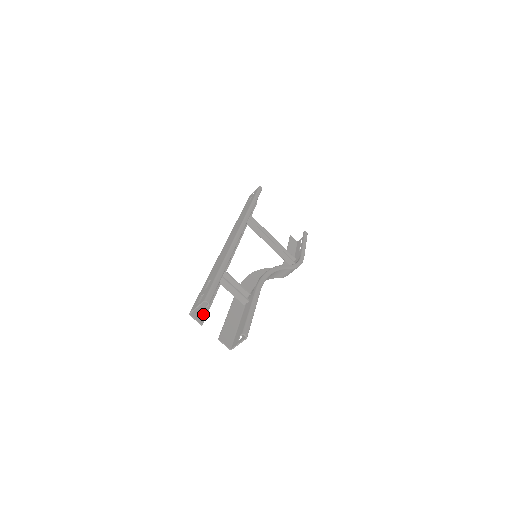
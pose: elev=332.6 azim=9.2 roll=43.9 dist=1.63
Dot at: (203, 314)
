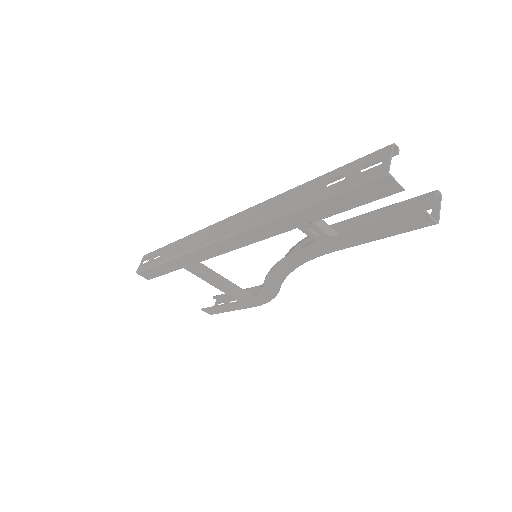
Dot at: (381, 192)
